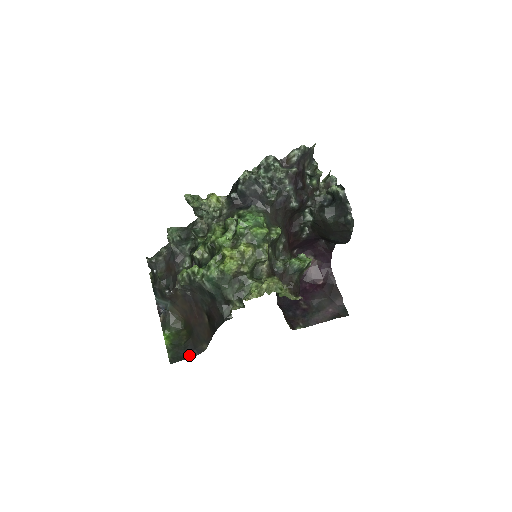
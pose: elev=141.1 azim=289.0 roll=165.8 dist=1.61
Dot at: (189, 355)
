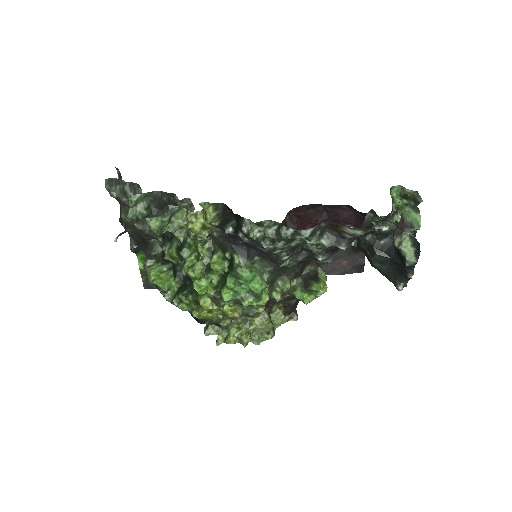
Dot at: occluded
